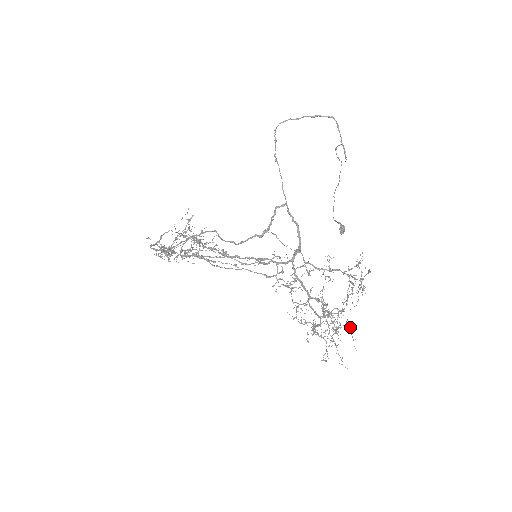
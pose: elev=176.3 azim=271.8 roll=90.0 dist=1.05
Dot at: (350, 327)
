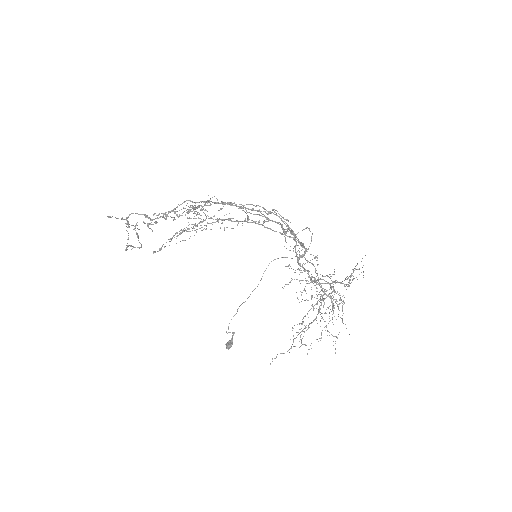
Dot at: (338, 316)
